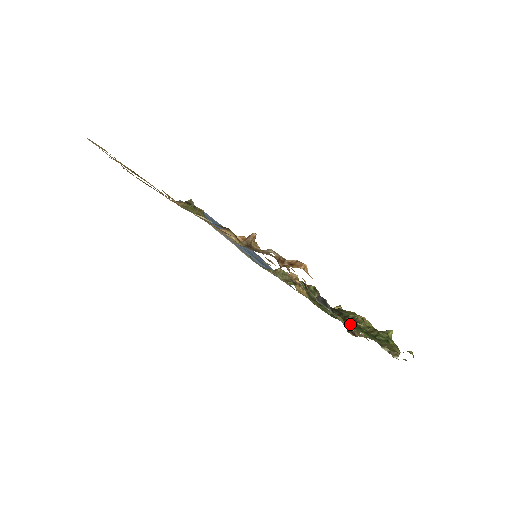
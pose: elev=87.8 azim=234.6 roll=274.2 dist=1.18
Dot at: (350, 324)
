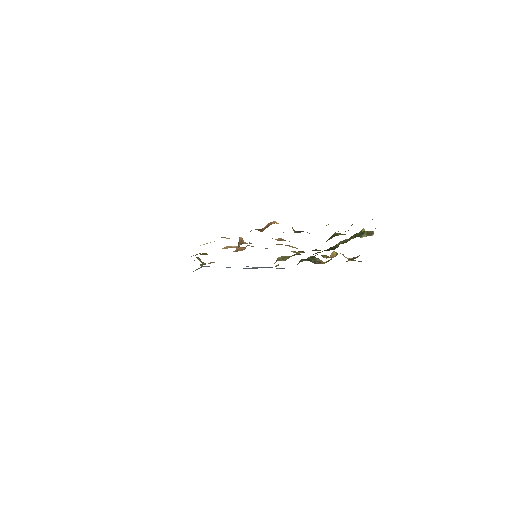
Dot at: (331, 238)
